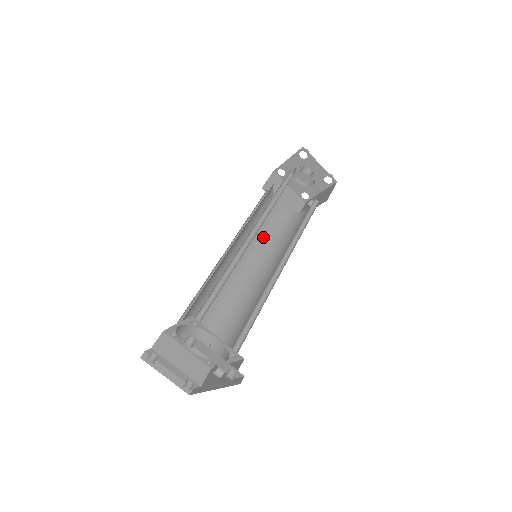
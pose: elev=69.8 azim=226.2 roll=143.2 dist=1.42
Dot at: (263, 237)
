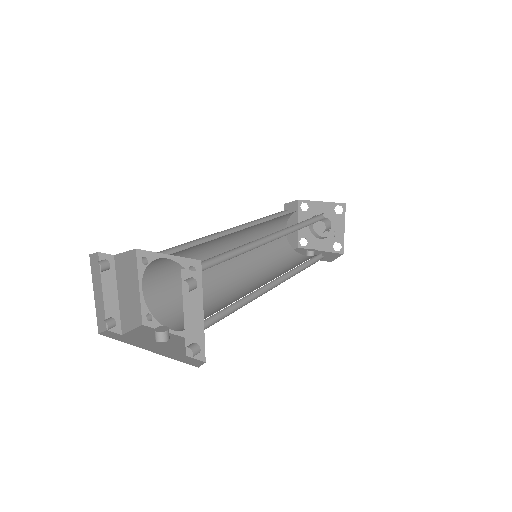
Dot at: occluded
